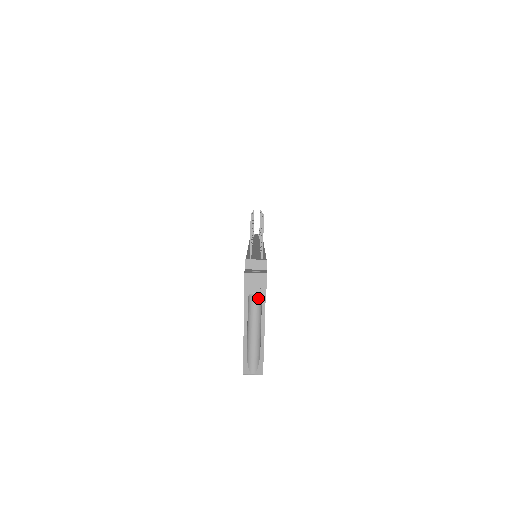
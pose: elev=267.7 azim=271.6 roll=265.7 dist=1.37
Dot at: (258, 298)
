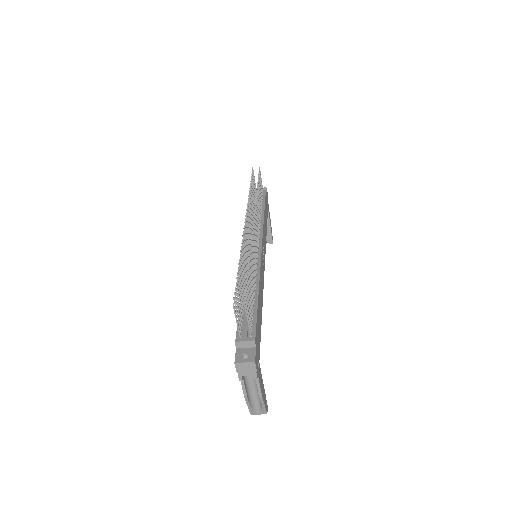
Dot at: occluded
